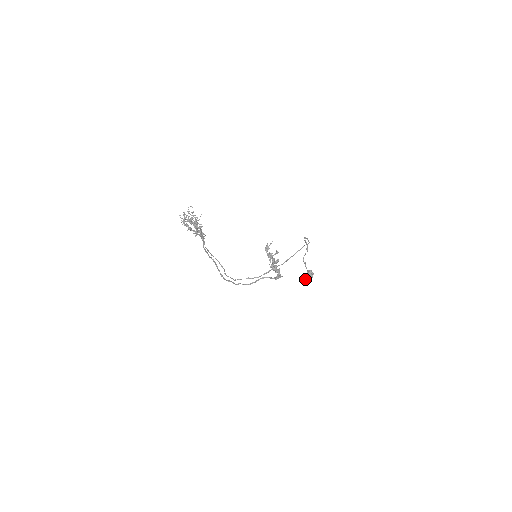
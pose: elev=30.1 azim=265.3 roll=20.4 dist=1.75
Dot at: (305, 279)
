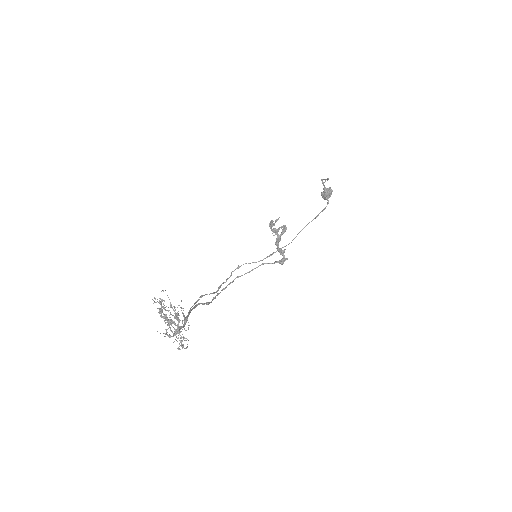
Dot at: occluded
